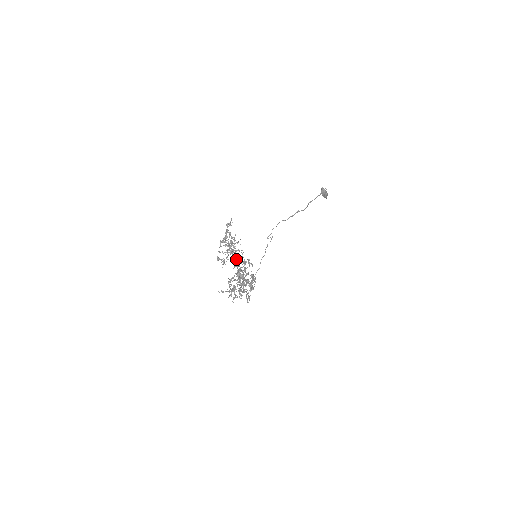
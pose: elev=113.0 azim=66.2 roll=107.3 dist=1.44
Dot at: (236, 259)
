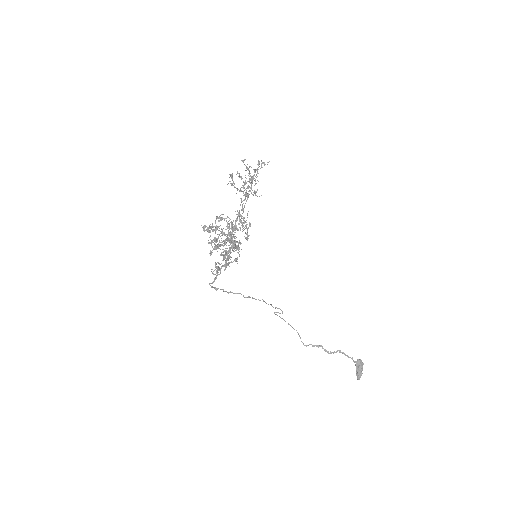
Dot at: occluded
